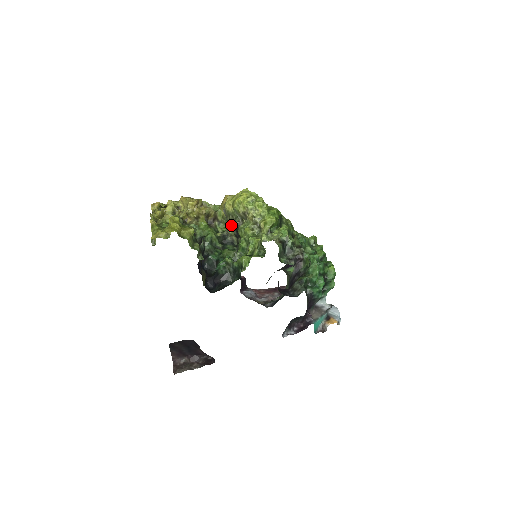
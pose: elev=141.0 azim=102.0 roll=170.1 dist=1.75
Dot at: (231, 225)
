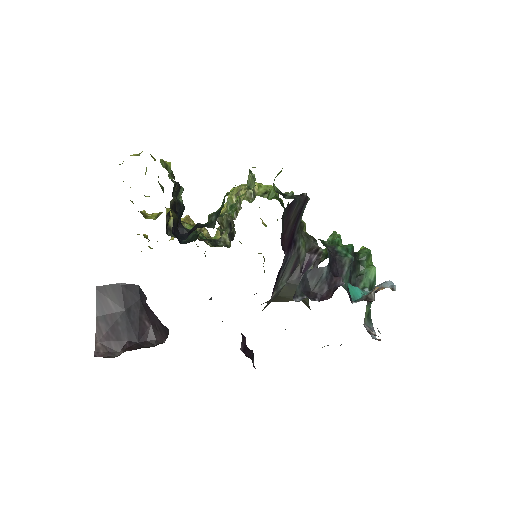
Dot at: occluded
